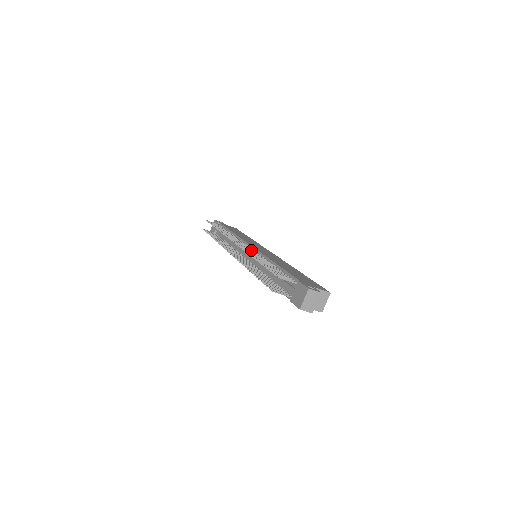
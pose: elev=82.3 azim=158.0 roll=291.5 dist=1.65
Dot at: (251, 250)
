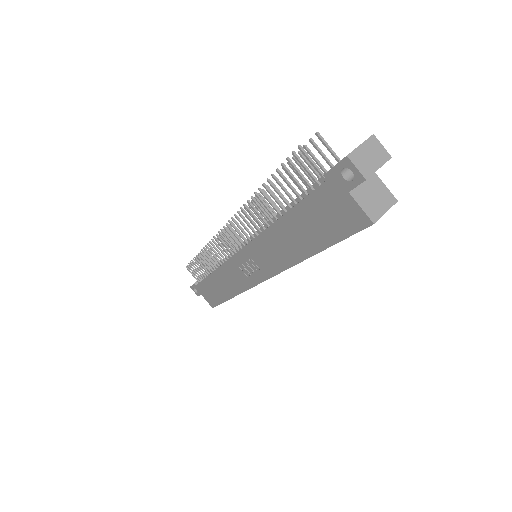
Dot at: occluded
